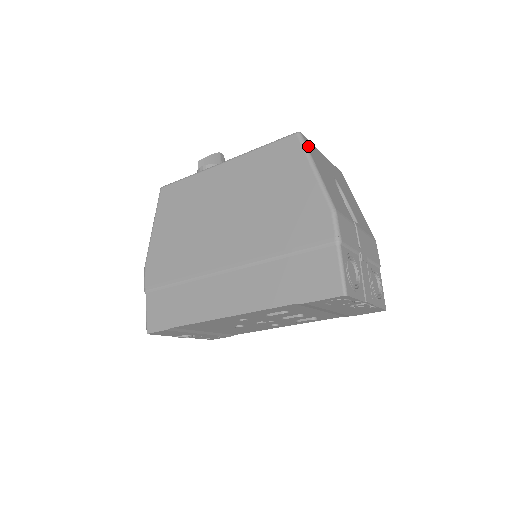
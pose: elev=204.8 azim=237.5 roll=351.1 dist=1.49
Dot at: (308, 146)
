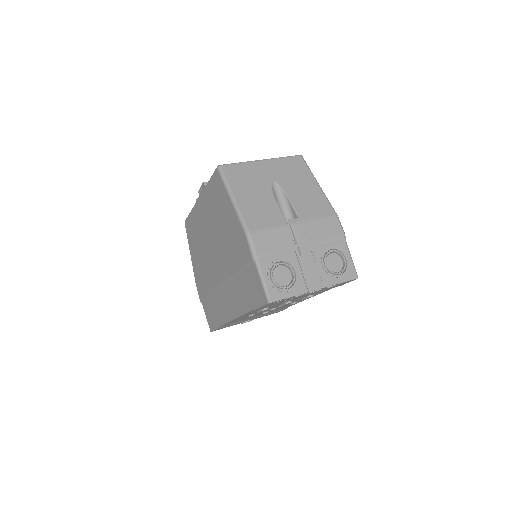
Dot at: (228, 175)
